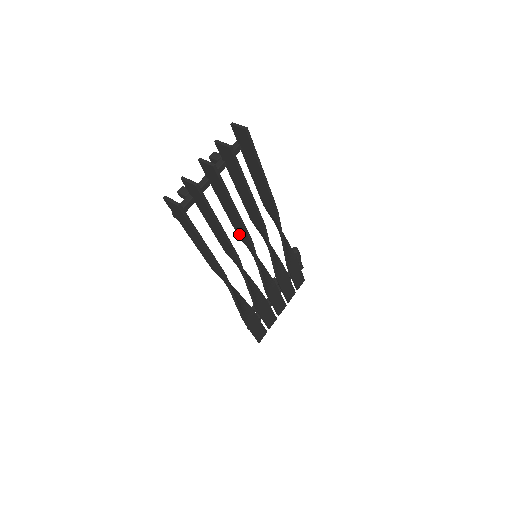
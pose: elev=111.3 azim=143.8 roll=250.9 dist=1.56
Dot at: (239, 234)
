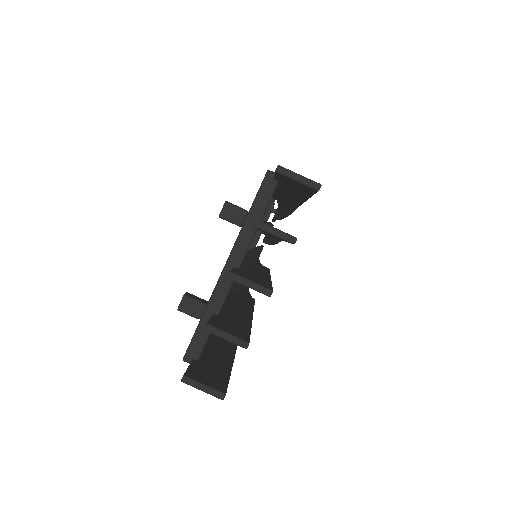
Dot at: occluded
